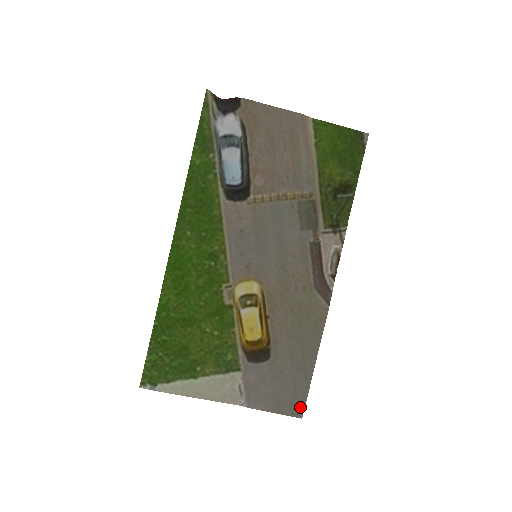
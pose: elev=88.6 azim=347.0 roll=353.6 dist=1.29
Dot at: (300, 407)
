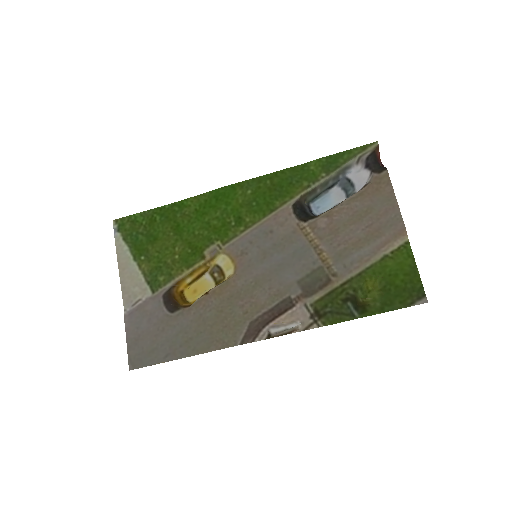
Dot at: (139, 363)
